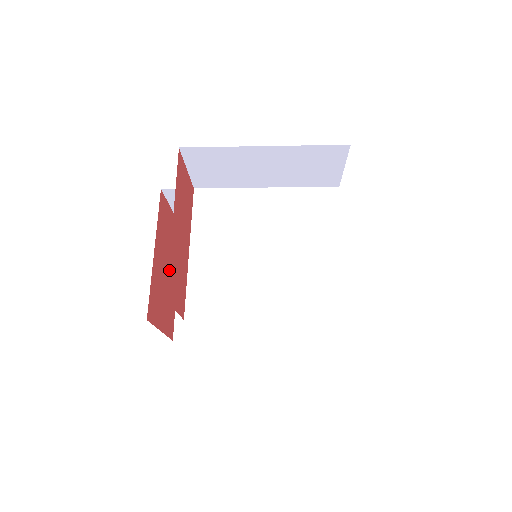
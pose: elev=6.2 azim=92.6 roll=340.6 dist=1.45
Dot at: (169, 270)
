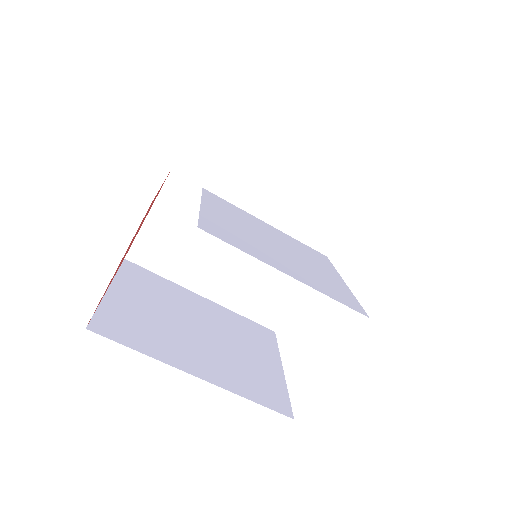
Dot at: occluded
